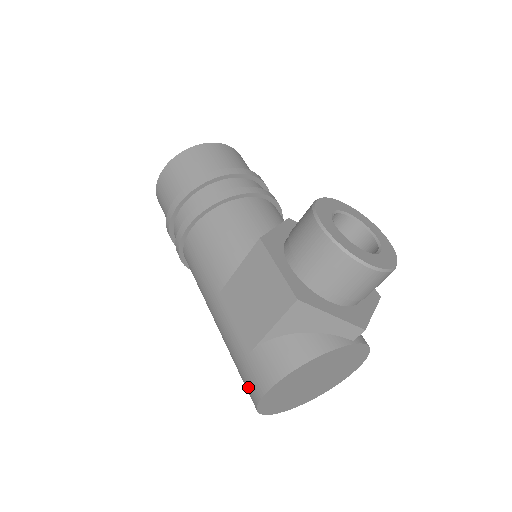
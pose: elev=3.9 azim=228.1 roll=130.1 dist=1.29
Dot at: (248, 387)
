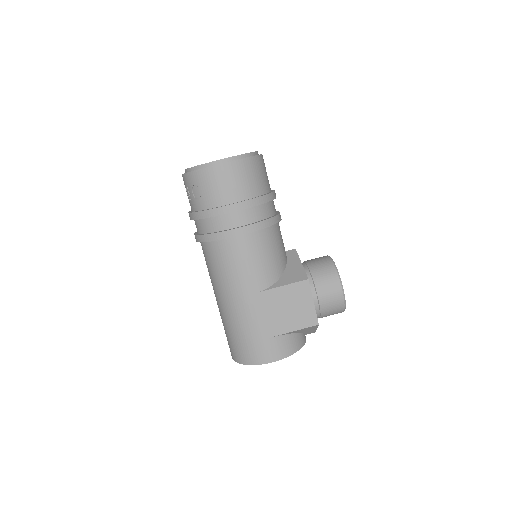
Dot at: (252, 353)
